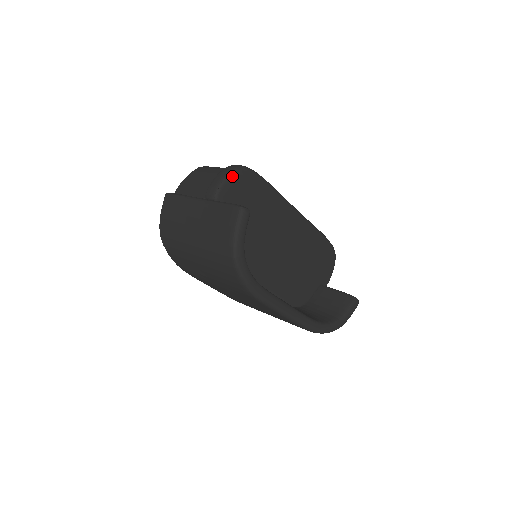
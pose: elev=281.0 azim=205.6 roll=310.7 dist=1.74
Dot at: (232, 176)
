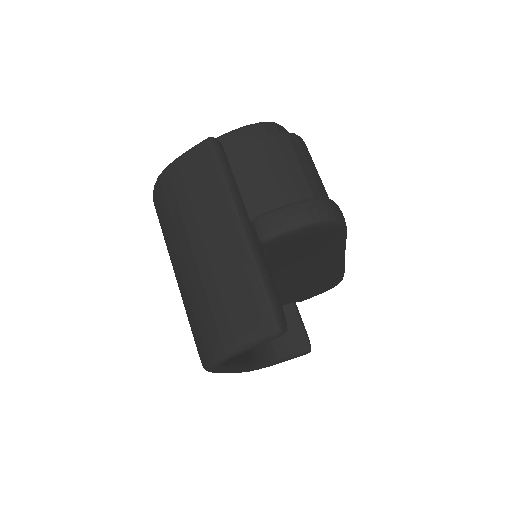
Dot at: (312, 228)
